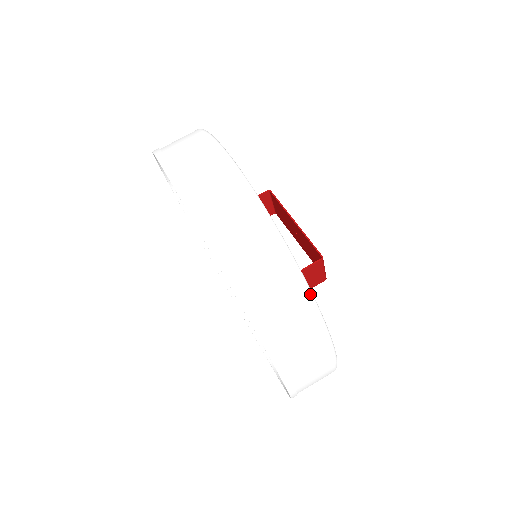
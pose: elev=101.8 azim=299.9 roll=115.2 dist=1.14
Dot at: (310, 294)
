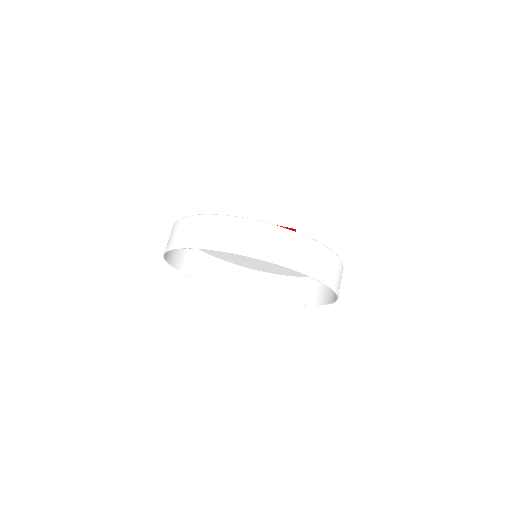
Dot at: (330, 250)
